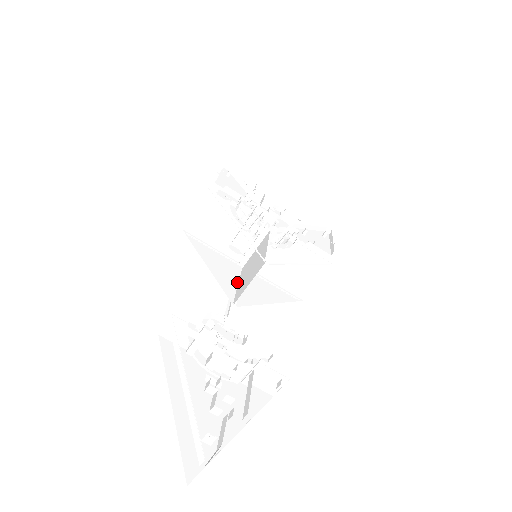
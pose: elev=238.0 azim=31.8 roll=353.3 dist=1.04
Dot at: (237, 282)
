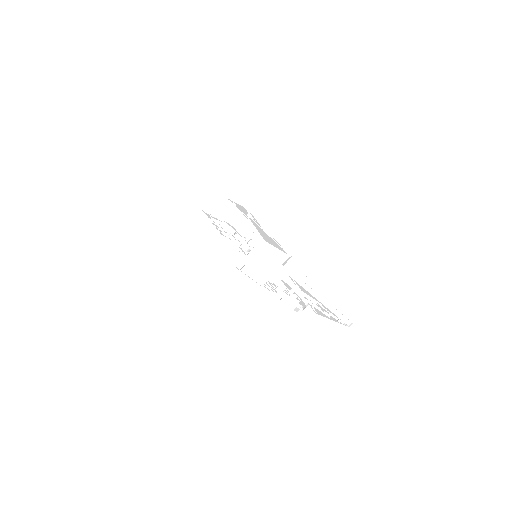
Dot at: (253, 269)
